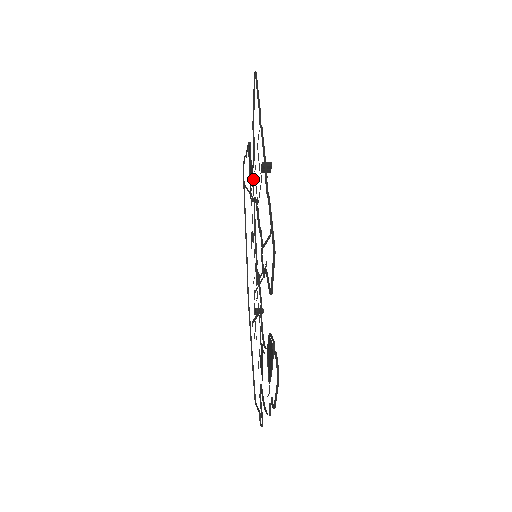
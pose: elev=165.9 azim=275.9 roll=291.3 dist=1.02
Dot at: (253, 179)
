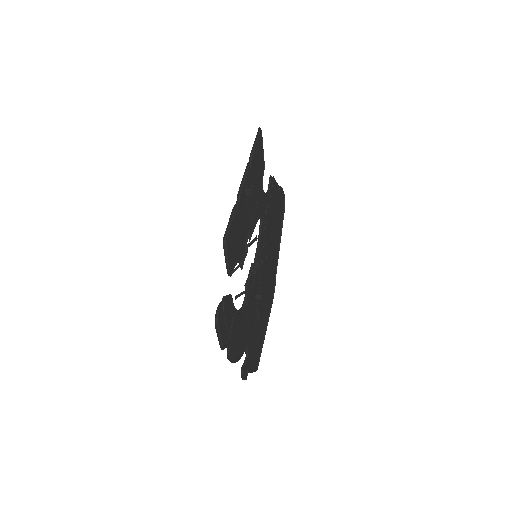
Dot at: (261, 203)
